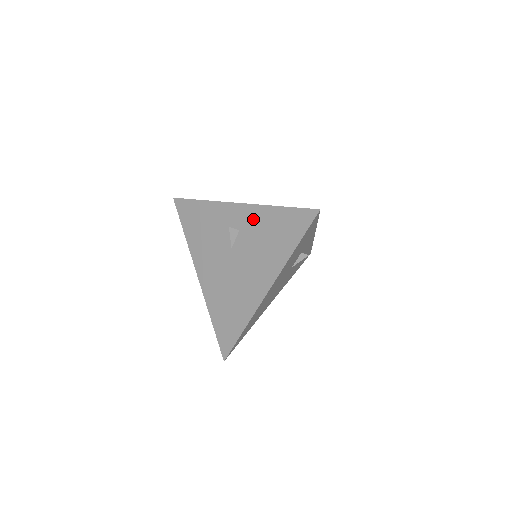
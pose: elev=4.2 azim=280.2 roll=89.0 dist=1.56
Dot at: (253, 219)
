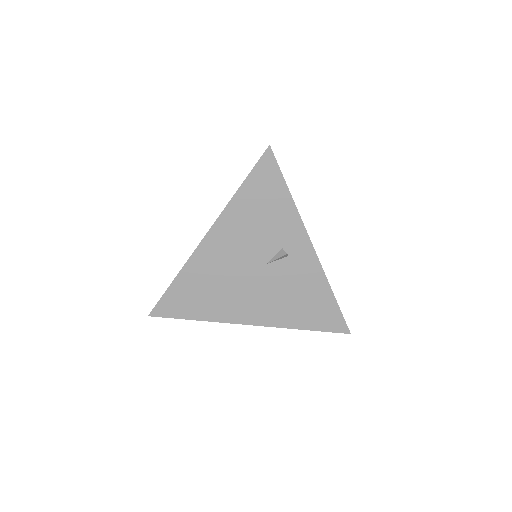
Dot at: occluded
